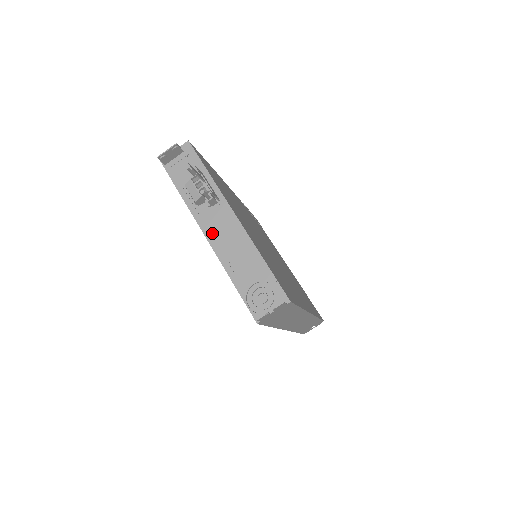
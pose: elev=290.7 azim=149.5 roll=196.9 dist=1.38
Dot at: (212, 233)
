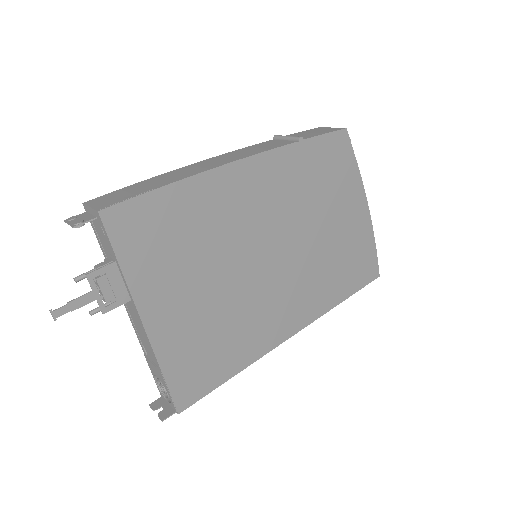
Dot at: (130, 314)
